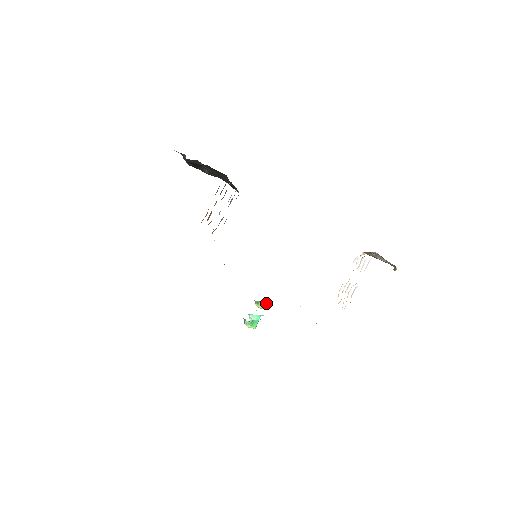
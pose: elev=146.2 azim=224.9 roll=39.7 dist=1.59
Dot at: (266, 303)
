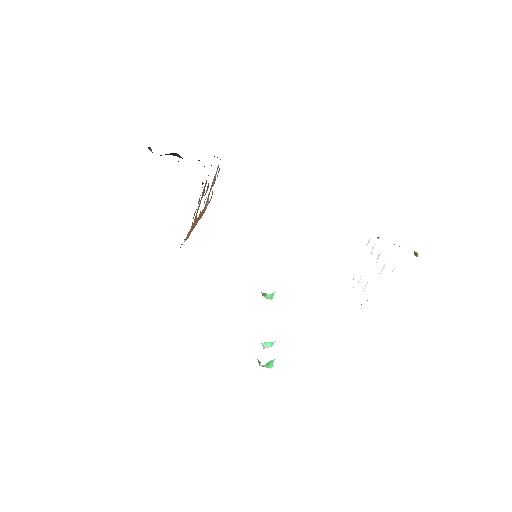
Dot at: (273, 293)
